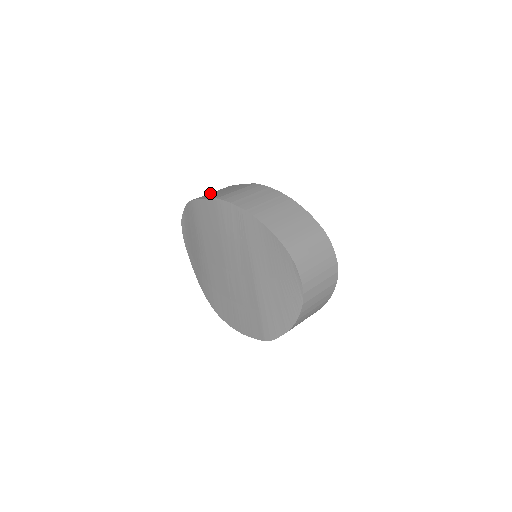
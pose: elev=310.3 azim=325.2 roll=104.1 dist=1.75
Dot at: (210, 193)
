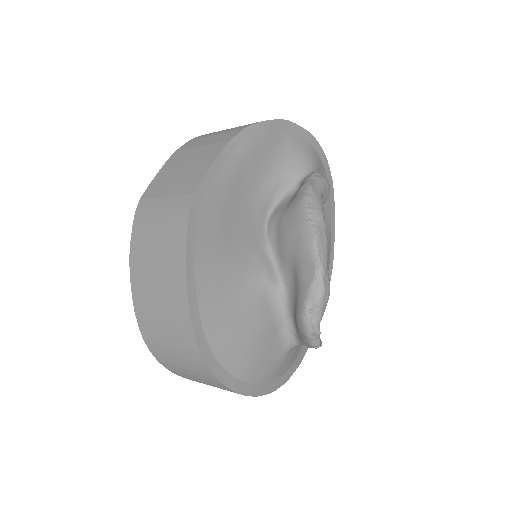
Dot at: (192, 150)
